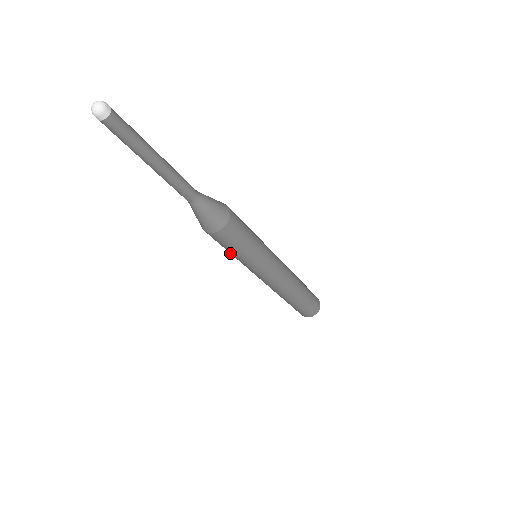
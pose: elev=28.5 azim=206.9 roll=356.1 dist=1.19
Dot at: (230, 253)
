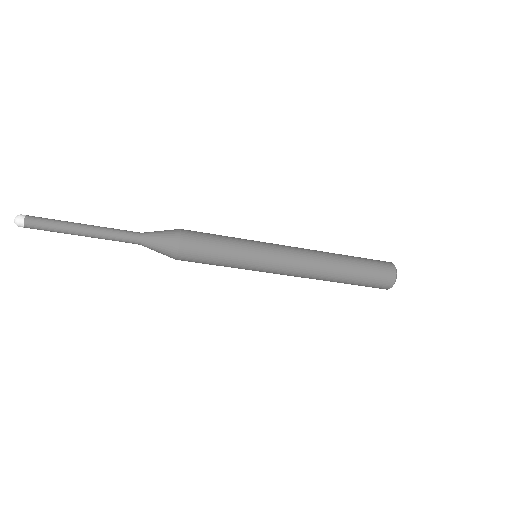
Dot at: (223, 265)
